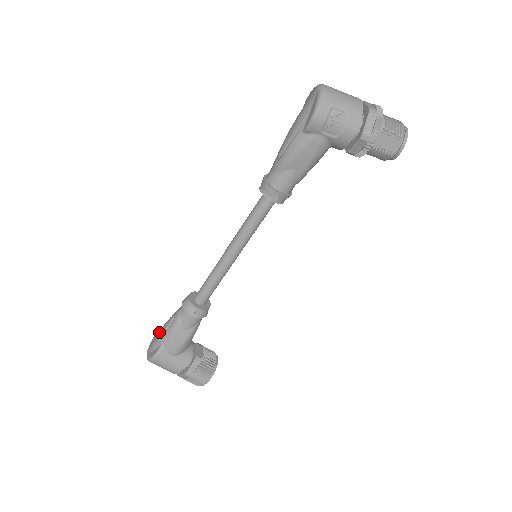
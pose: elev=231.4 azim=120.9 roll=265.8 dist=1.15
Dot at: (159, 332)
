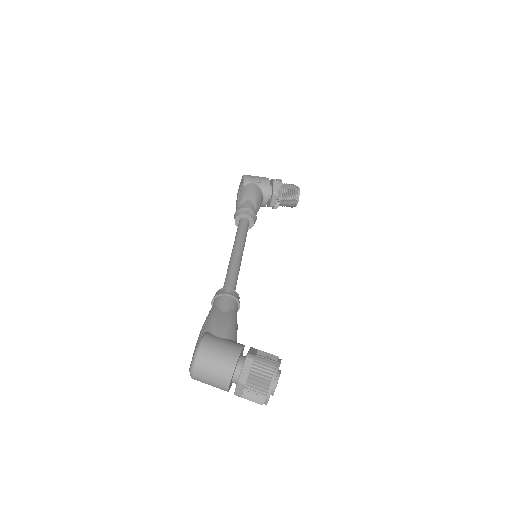
Dot at: occluded
